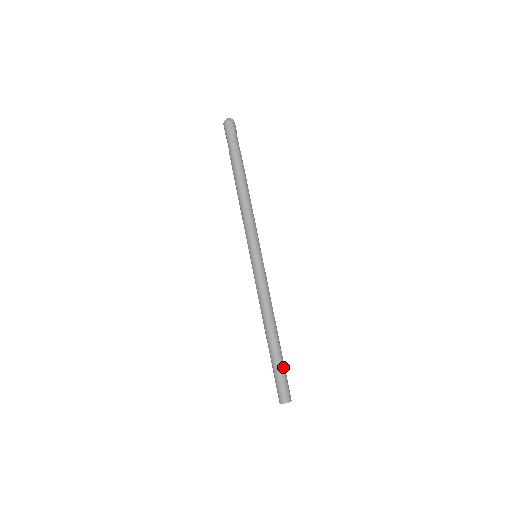
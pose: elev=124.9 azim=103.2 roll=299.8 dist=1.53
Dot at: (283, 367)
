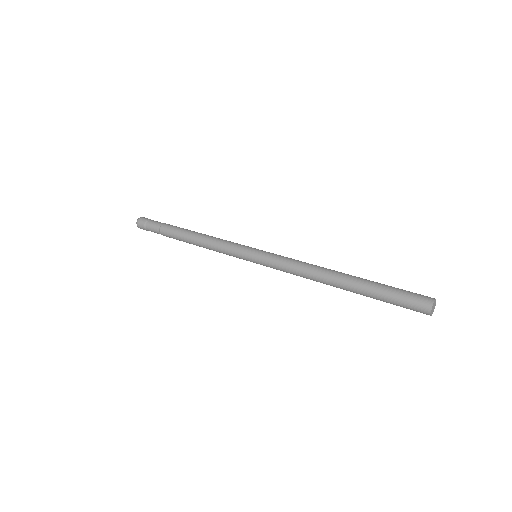
Dot at: (386, 287)
